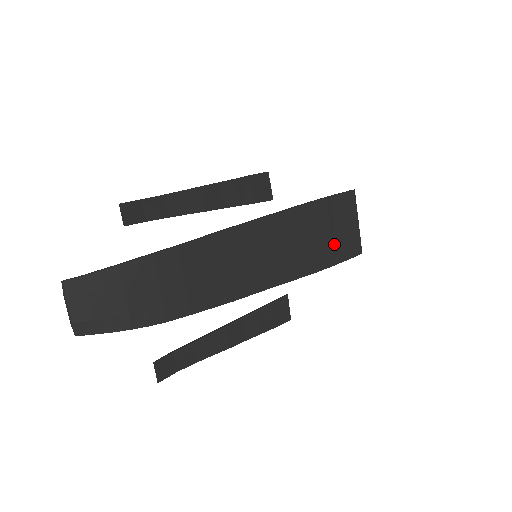
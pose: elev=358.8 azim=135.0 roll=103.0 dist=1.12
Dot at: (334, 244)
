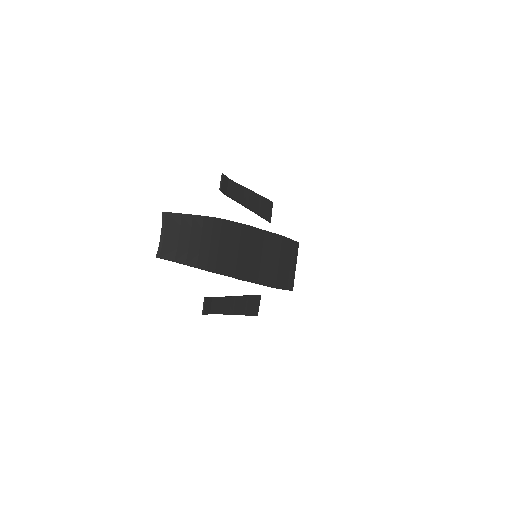
Dot at: (285, 274)
